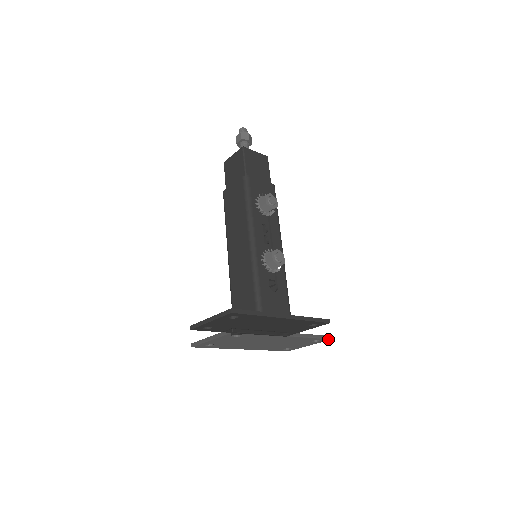
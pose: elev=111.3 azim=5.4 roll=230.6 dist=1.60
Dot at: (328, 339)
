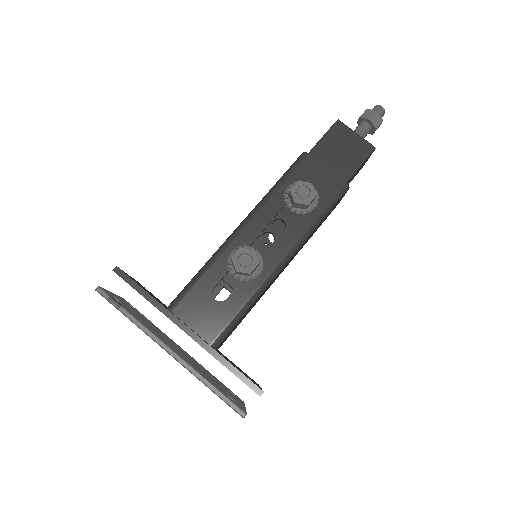
Dot at: (238, 413)
